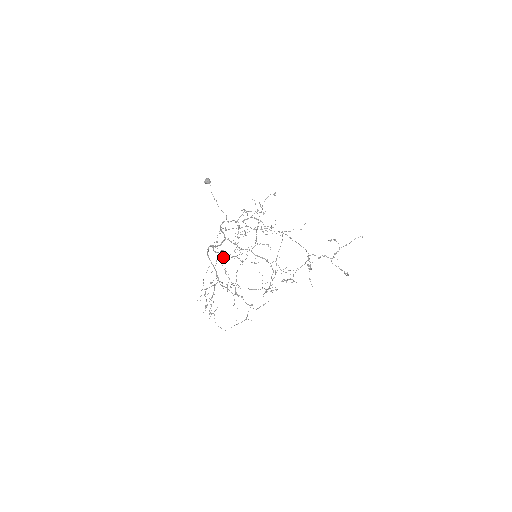
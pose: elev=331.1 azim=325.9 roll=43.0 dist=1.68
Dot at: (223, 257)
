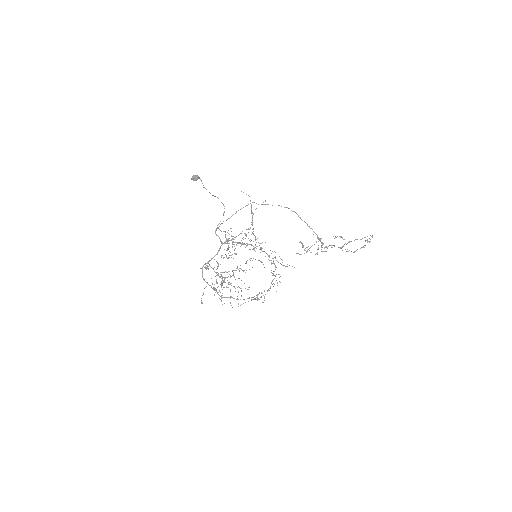
Dot at: (218, 273)
